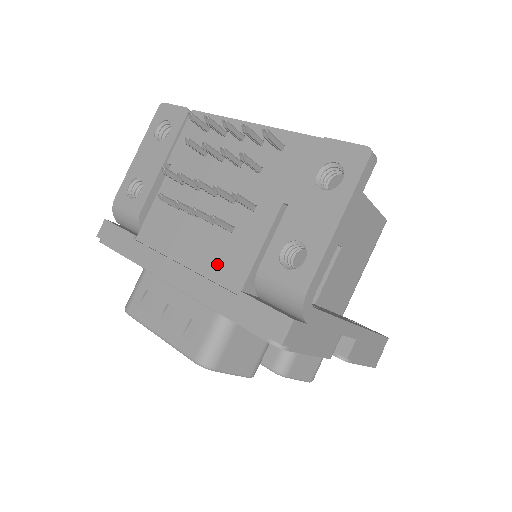
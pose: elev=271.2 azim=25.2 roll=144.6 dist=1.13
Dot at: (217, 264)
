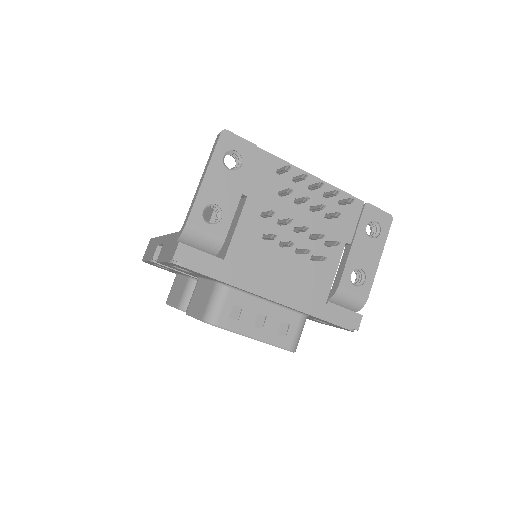
Dot at: (307, 284)
